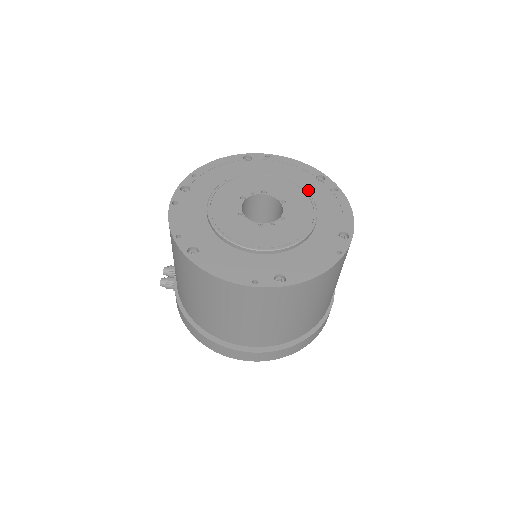
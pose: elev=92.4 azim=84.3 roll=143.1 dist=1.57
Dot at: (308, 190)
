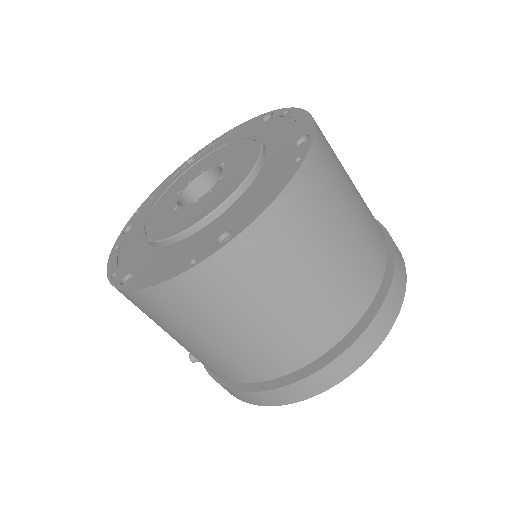
Dot at: occluded
